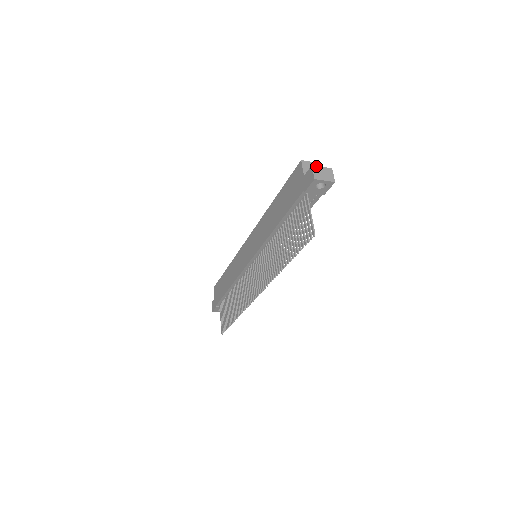
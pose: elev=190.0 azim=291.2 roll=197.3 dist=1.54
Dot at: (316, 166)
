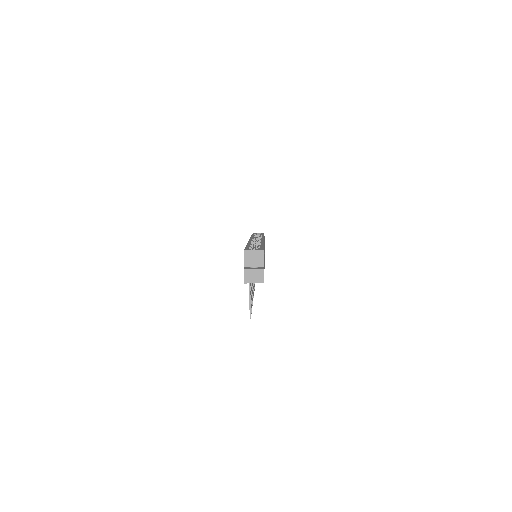
Dot at: (248, 269)
